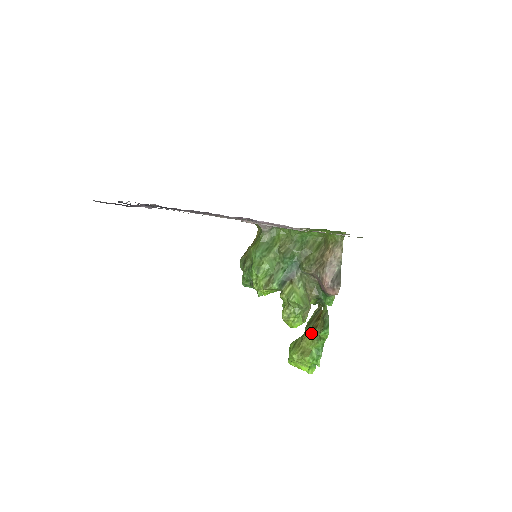
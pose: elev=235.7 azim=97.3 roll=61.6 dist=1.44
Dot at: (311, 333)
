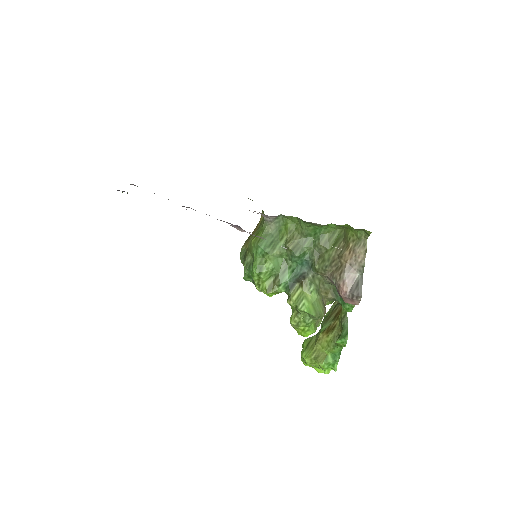
Dot at: (327, 335)
